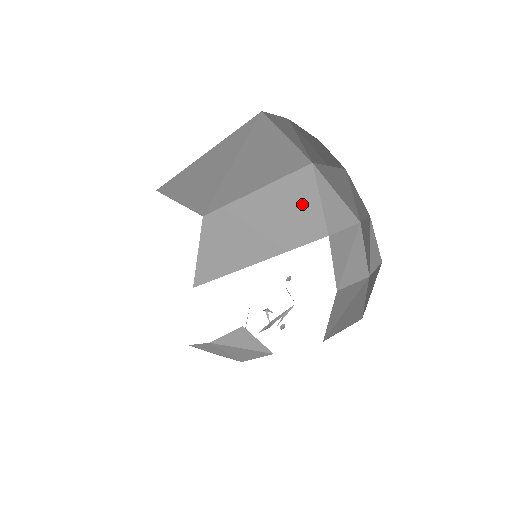
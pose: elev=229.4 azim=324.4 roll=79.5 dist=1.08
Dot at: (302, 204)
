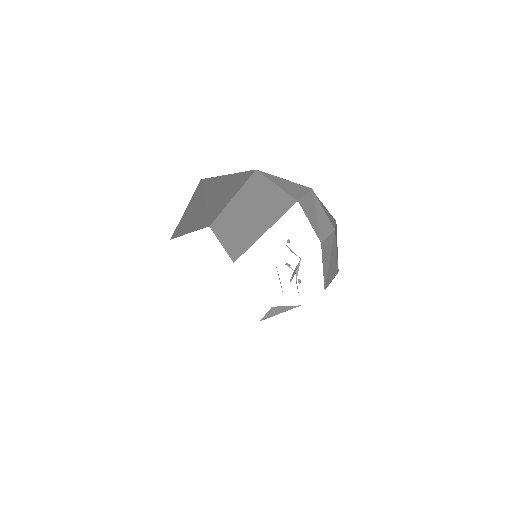
Dot at: (267, 193)
